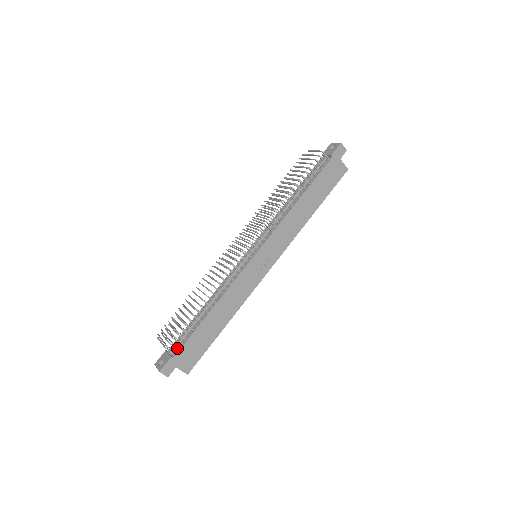
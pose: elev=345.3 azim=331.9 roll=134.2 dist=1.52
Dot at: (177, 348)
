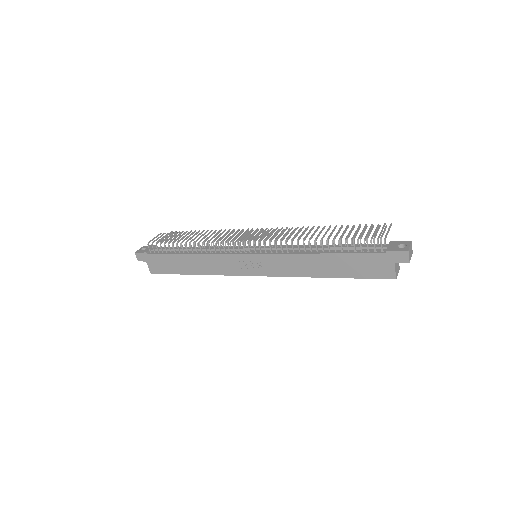
Dot at: (155, 252)
